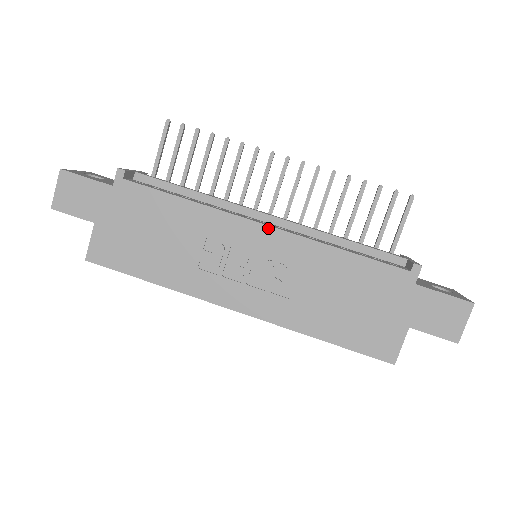
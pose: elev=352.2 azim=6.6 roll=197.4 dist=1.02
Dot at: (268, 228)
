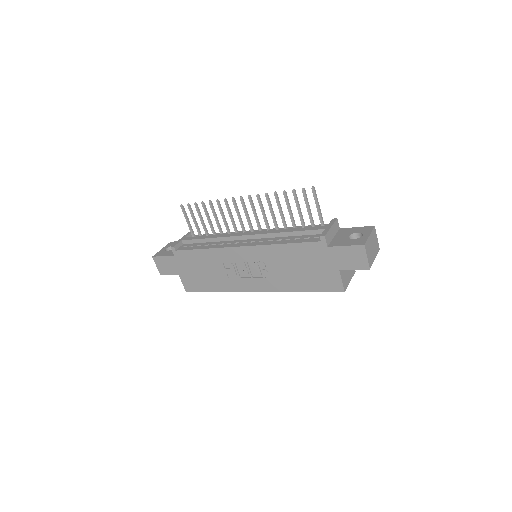
Dot at: (244, 248)
